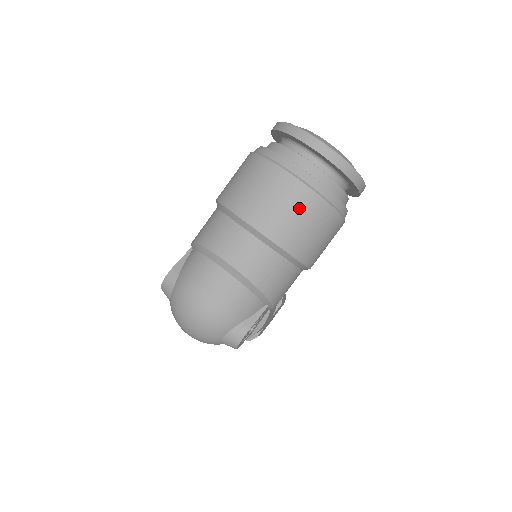
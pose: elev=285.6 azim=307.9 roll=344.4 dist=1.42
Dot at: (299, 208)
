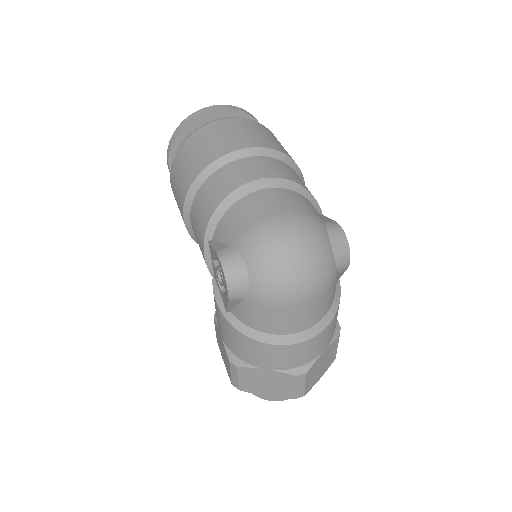
Dot at: (254, 128)
